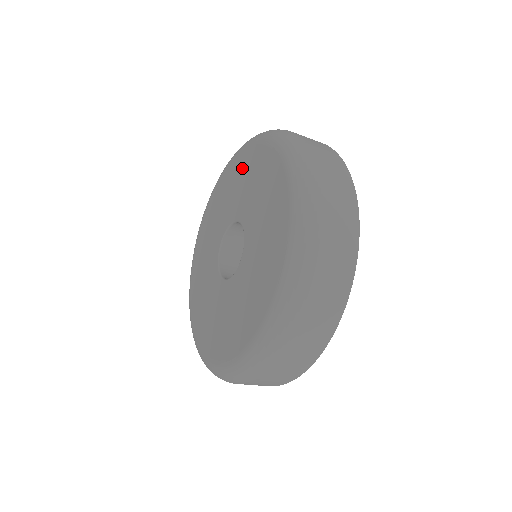
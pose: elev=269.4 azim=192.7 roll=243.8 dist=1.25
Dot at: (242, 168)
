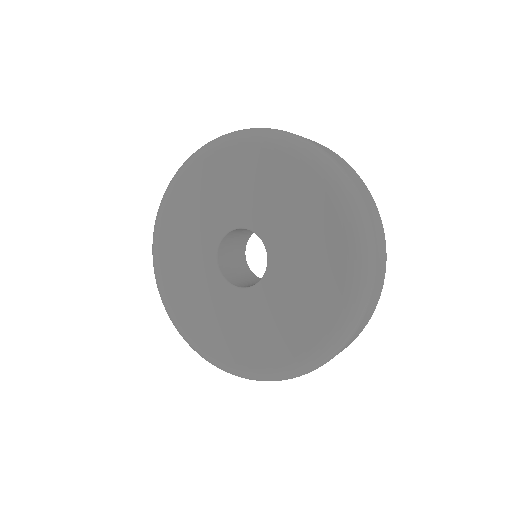
Dot at: (187, 202)
